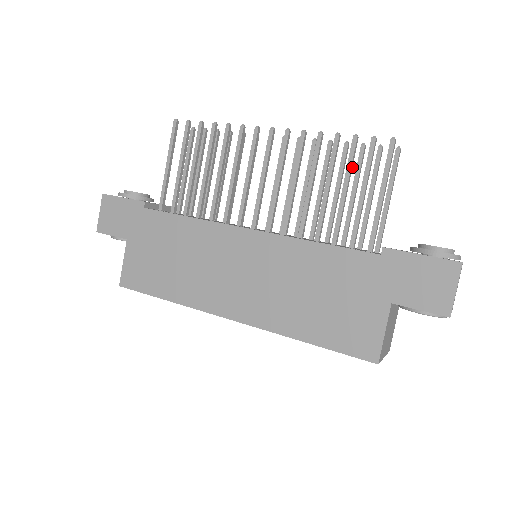
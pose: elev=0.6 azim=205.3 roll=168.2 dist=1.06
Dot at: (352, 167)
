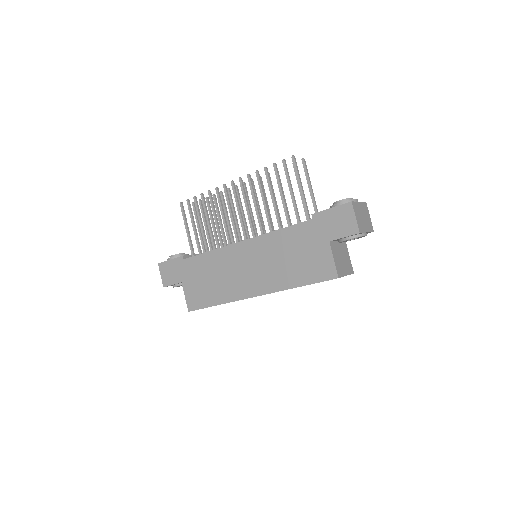
Dot at: (280, 181)
